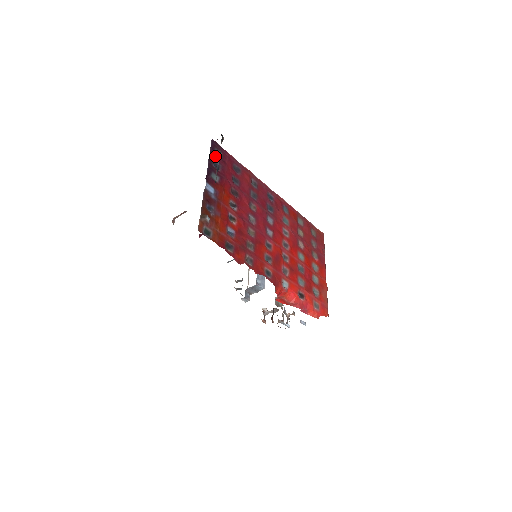
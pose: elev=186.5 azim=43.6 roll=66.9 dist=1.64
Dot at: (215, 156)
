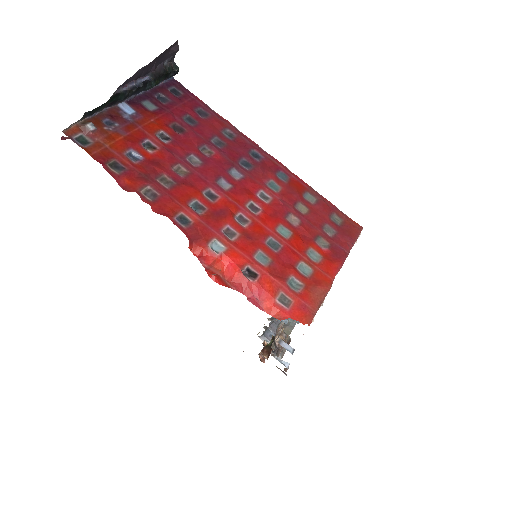
Dot at: (167, 91)
